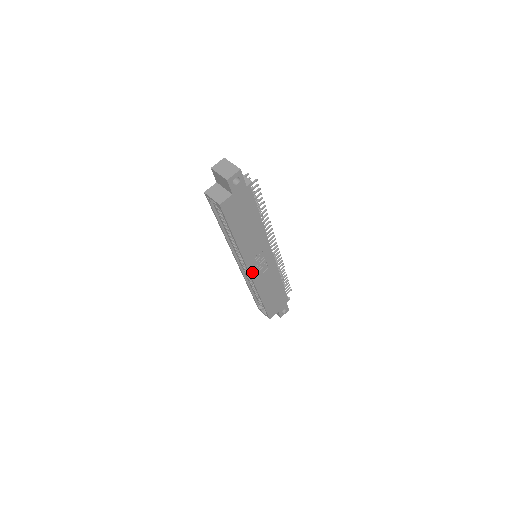
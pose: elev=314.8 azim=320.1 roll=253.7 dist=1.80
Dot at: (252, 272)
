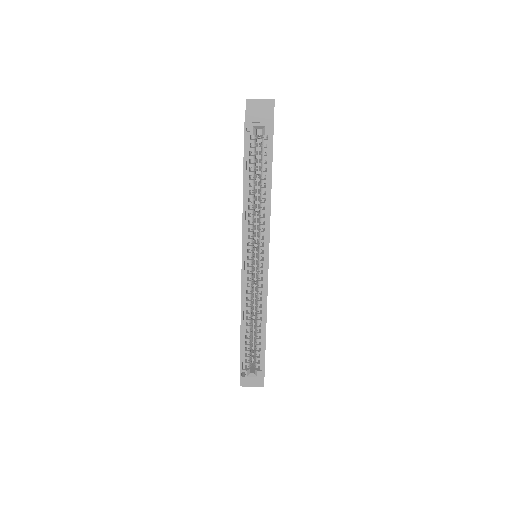
Dot at: (268, 264)
